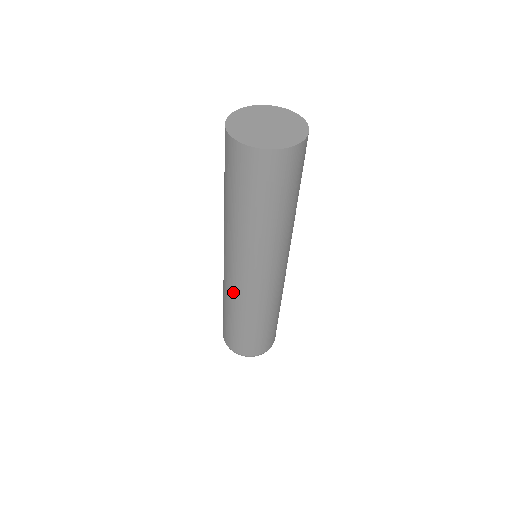
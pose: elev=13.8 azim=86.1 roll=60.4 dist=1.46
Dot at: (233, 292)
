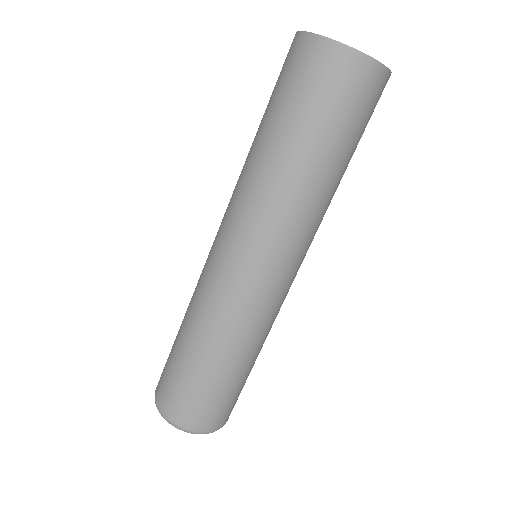
Dot at: (232, 306)
